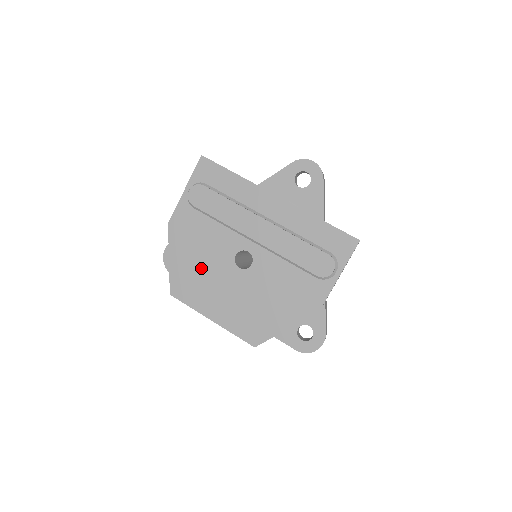
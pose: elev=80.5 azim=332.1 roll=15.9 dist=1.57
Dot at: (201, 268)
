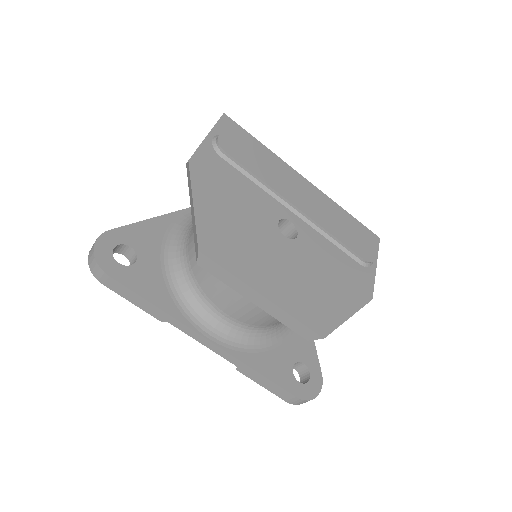
Dot at: (240, 226)
